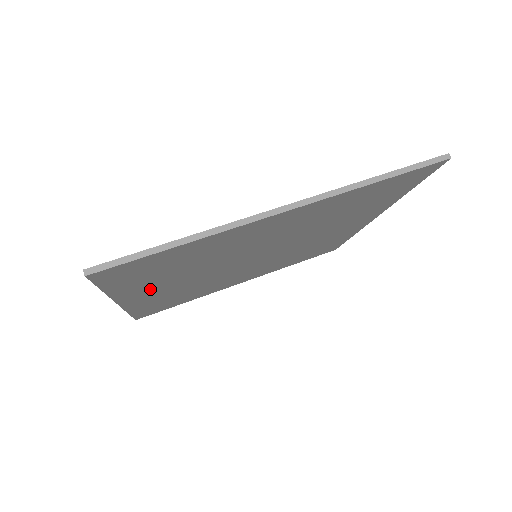
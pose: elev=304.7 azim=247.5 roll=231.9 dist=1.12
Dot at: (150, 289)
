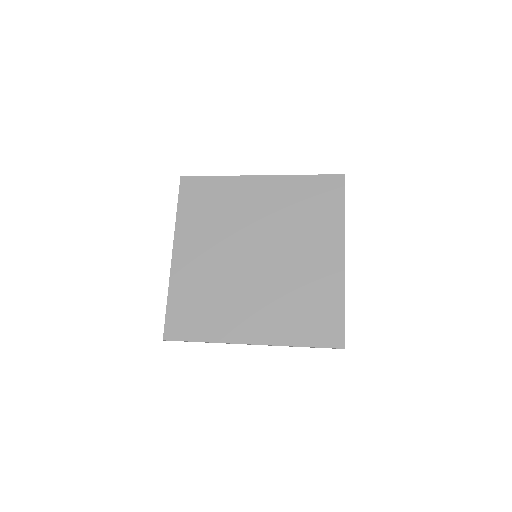
Dot at: (192, 241)
